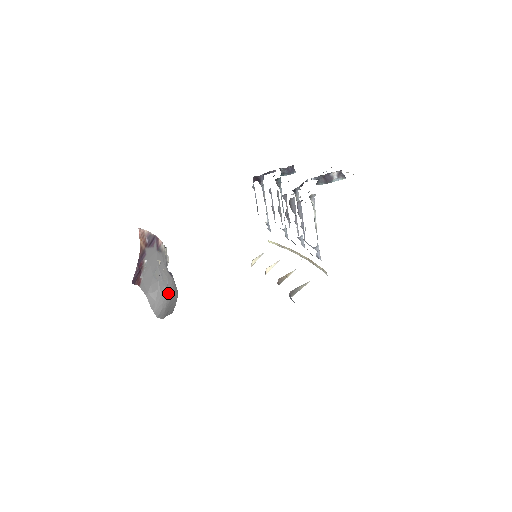
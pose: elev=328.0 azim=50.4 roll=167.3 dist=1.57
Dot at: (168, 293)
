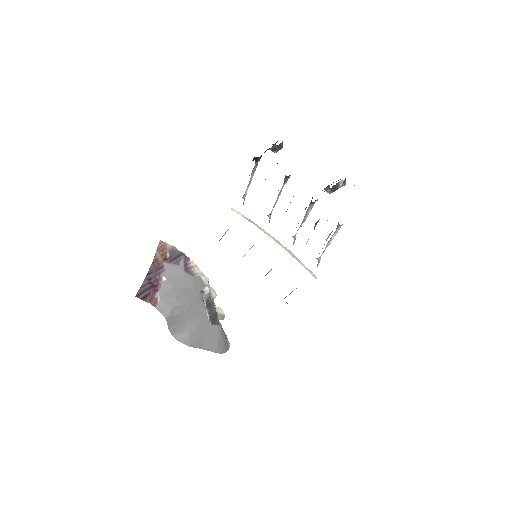
Dot at: (195, 318)
